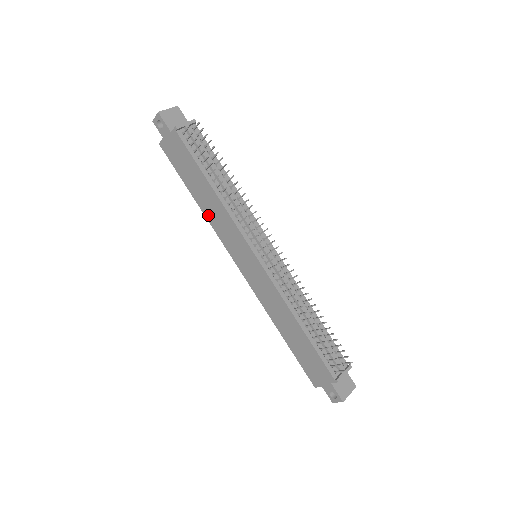
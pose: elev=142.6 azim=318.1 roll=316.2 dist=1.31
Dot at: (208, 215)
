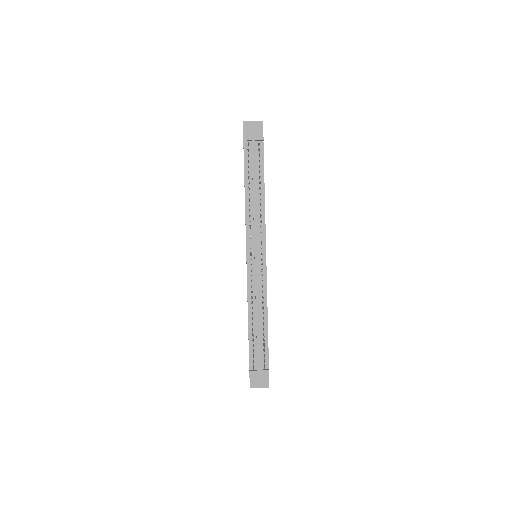
Dot at: occluded
